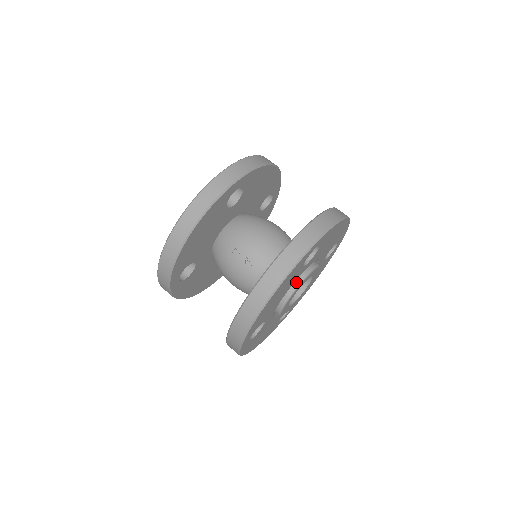
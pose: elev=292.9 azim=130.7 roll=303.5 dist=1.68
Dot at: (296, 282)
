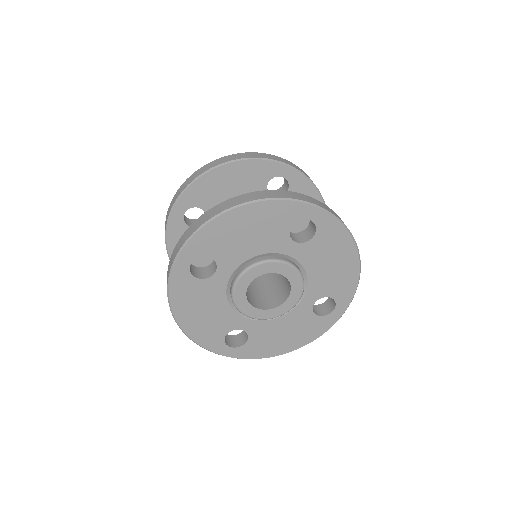
Dot at: (272, 257)
